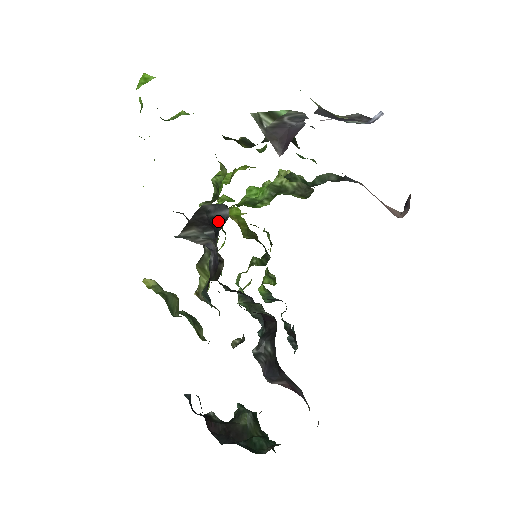
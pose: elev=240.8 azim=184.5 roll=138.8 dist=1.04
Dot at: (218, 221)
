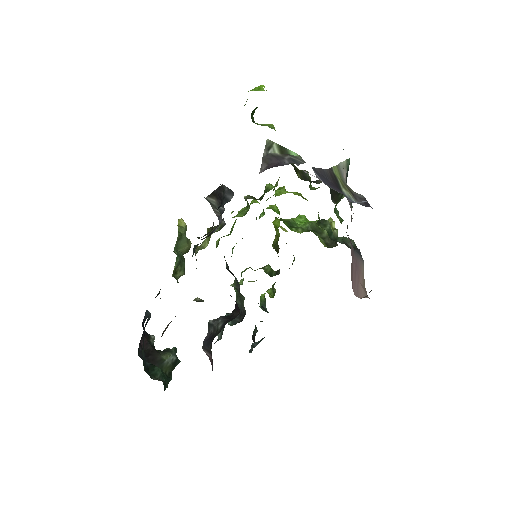
Dot at: (225, 201)
